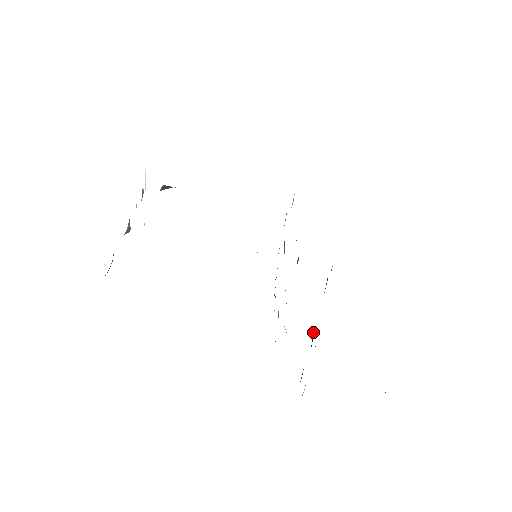
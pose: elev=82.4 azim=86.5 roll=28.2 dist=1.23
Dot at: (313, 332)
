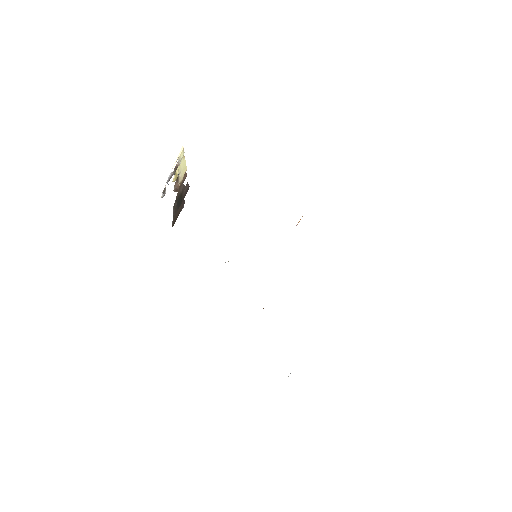
Dot at: occluded
